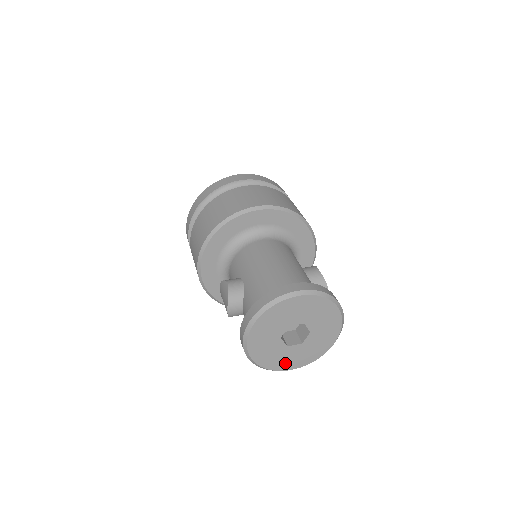
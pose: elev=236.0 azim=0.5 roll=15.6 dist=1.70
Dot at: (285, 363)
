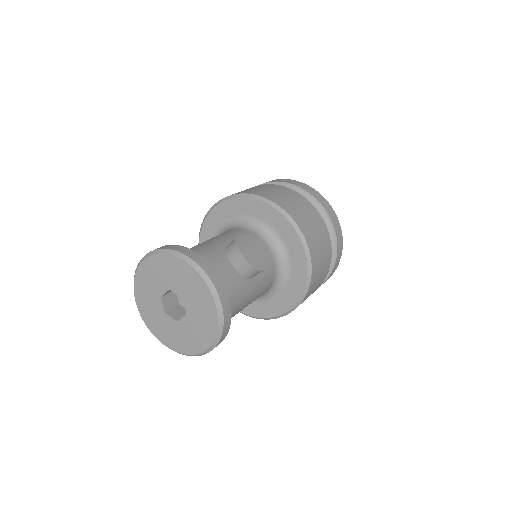
Dot at: (192, 343)
